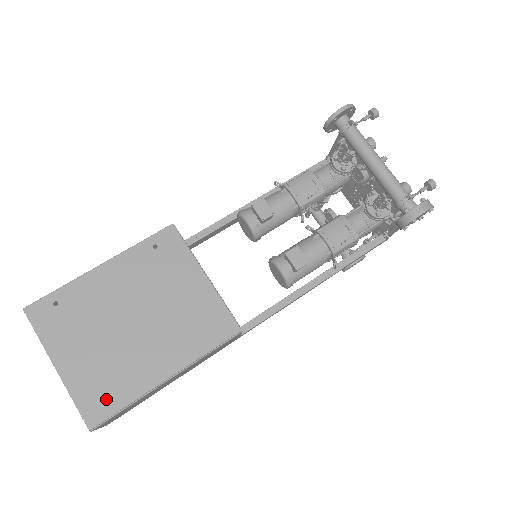
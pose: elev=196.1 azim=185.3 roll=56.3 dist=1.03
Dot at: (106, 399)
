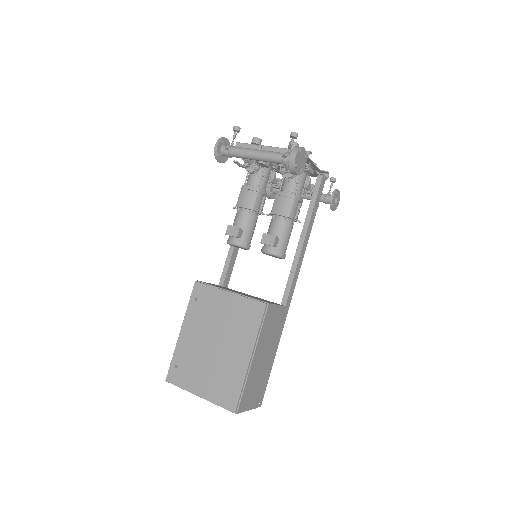
Dot at: (230, 392)
